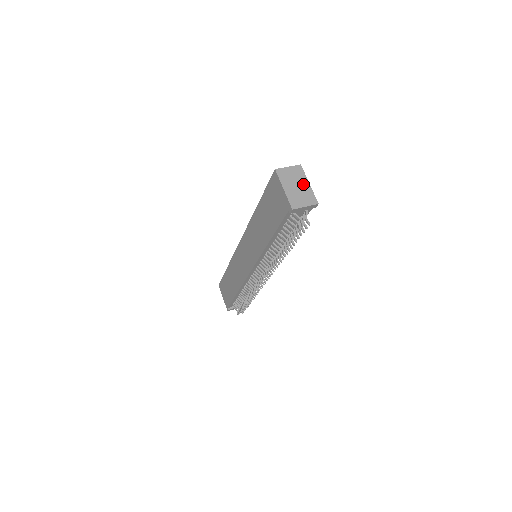
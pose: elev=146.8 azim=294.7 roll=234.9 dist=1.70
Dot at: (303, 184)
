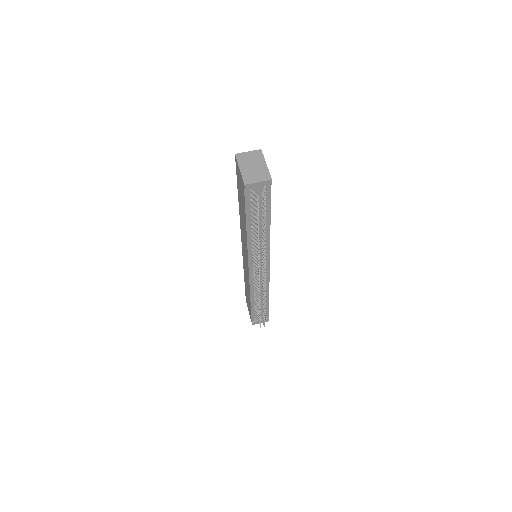
Dot at: (260, 164)
